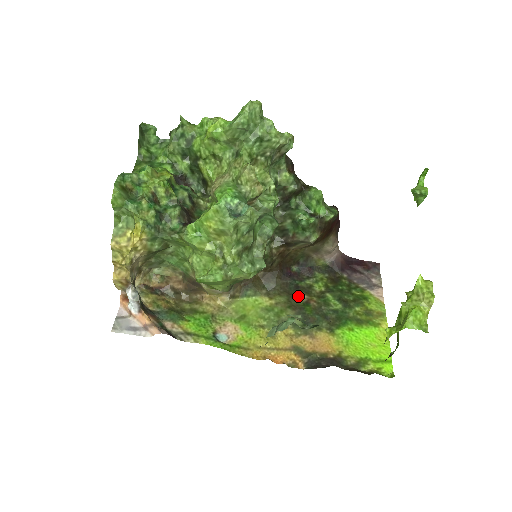
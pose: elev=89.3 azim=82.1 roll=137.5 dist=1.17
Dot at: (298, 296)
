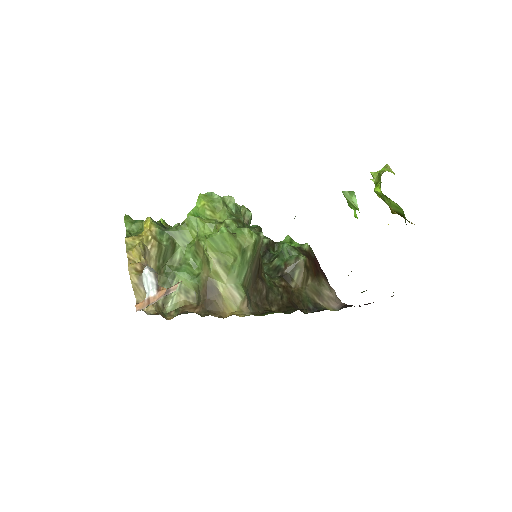
Dot at: occluded
